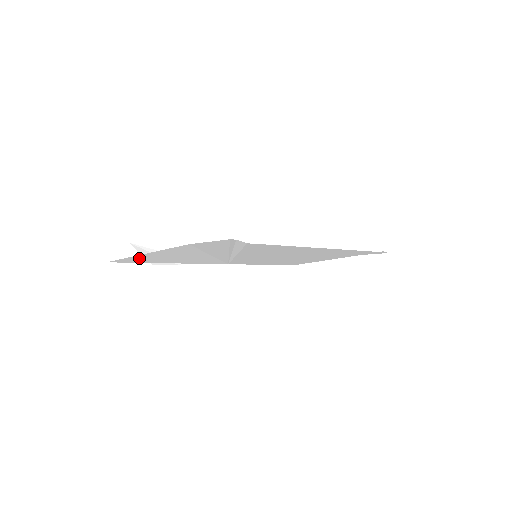
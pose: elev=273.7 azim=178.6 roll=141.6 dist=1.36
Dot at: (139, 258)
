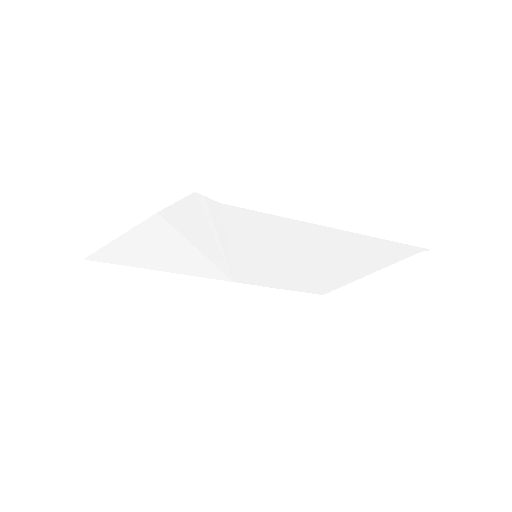
Dot at: (116, 251)
